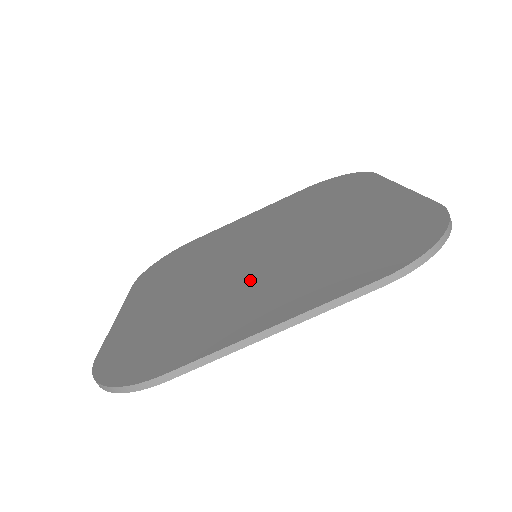
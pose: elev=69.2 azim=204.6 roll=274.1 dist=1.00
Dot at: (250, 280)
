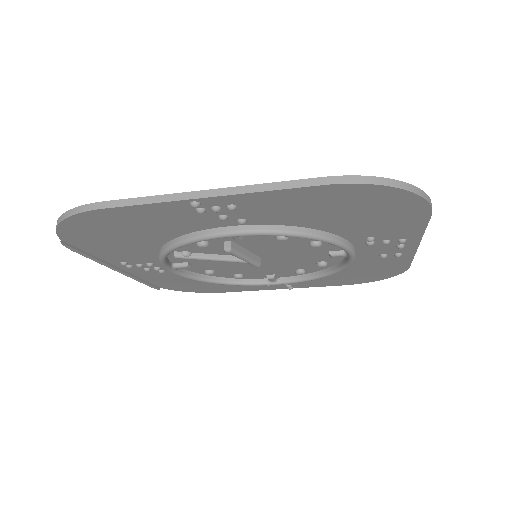
Dot at: occluded
